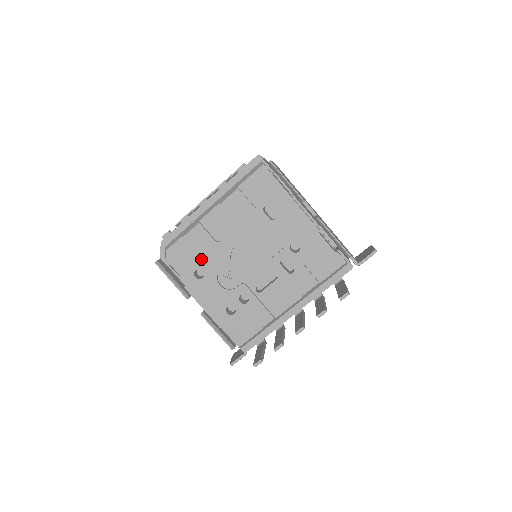
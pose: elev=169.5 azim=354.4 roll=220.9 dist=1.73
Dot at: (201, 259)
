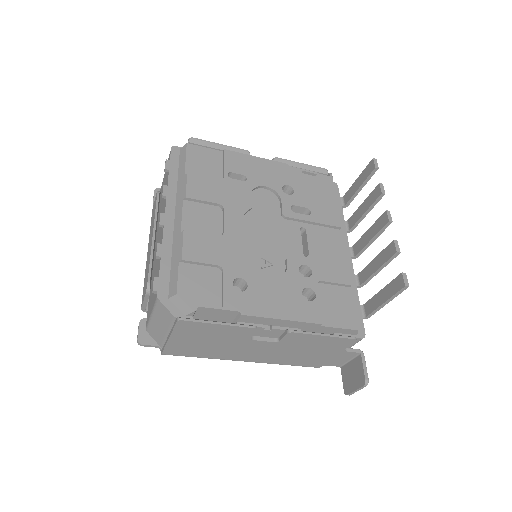
Dot at: (225, 267)
